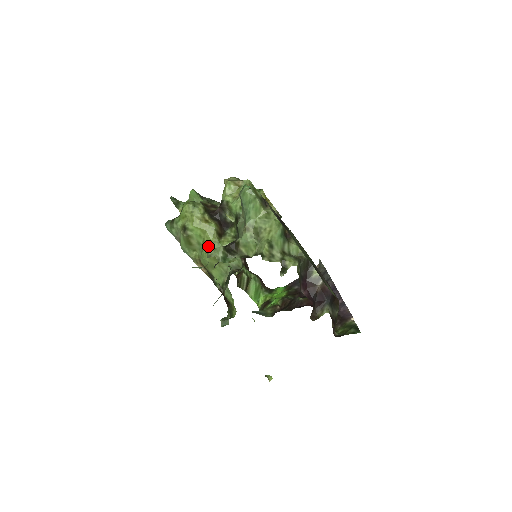
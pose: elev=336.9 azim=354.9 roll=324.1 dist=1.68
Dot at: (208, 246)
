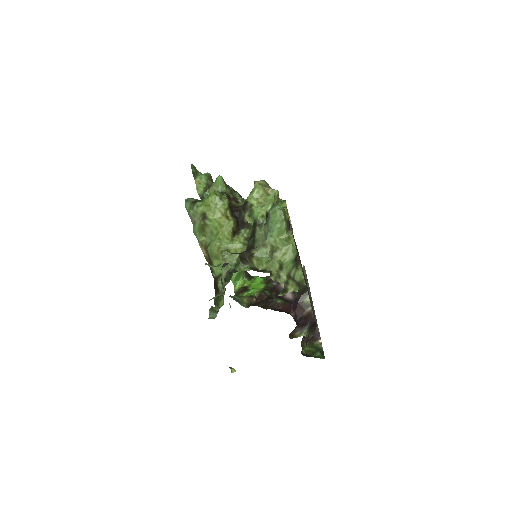
Dot at: (220, 240)
